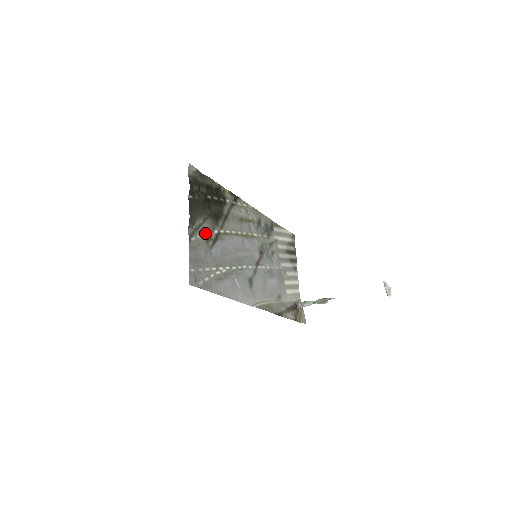
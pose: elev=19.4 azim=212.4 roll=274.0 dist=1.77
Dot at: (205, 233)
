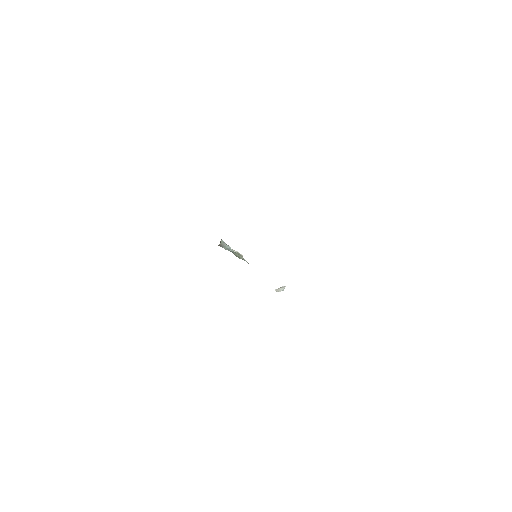
Dot at: occluded
